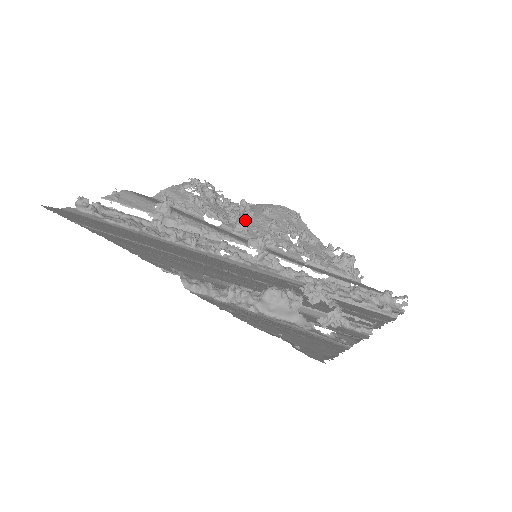
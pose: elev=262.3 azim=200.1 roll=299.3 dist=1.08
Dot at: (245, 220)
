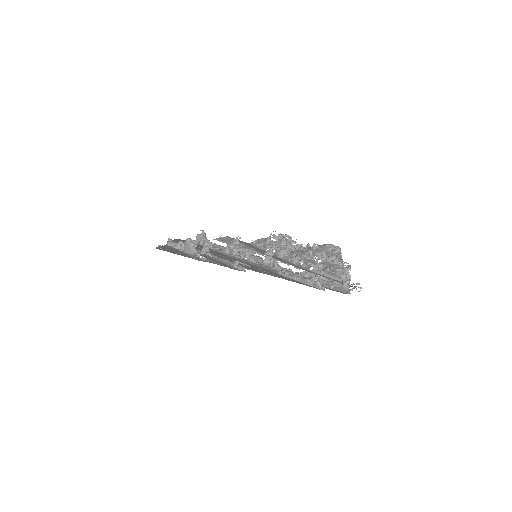
Dot at: (286, 248)
